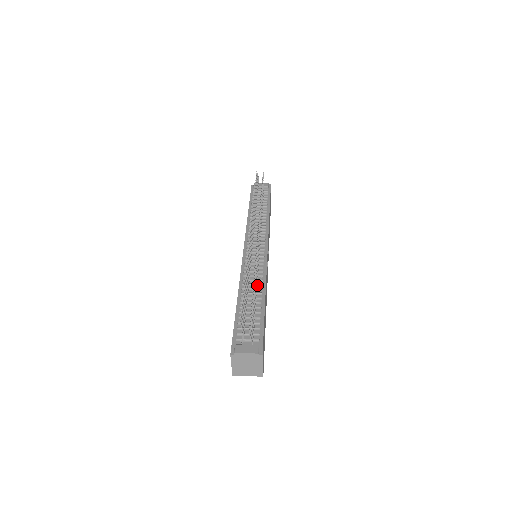
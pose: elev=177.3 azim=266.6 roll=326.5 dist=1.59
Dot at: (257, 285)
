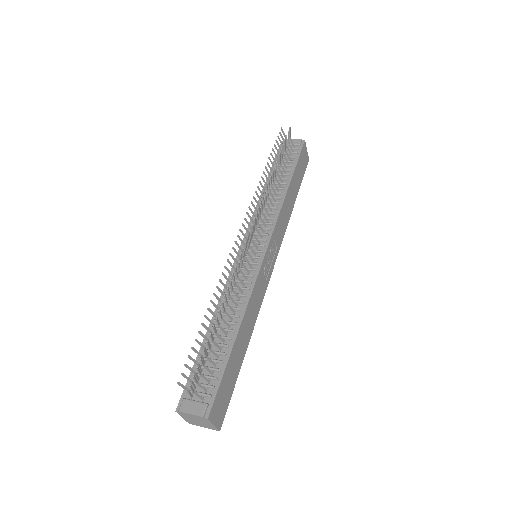
Dot at: (235, 309)
